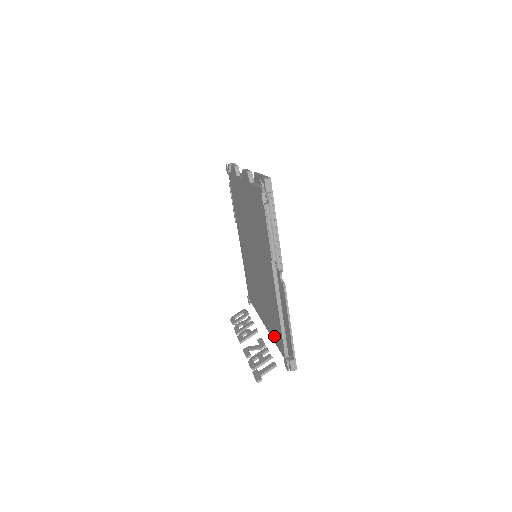
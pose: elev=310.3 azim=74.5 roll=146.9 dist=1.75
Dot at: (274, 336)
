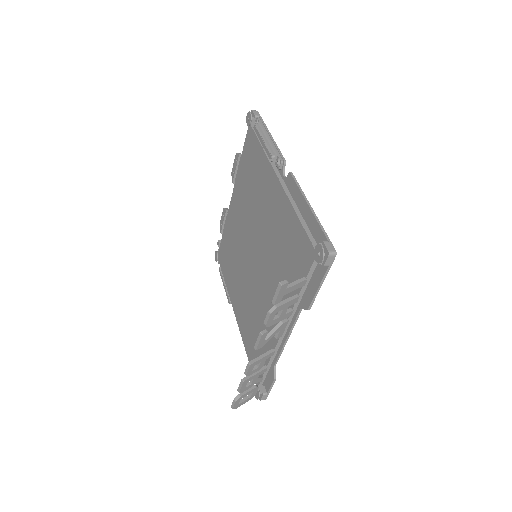
Dot at: occluded
